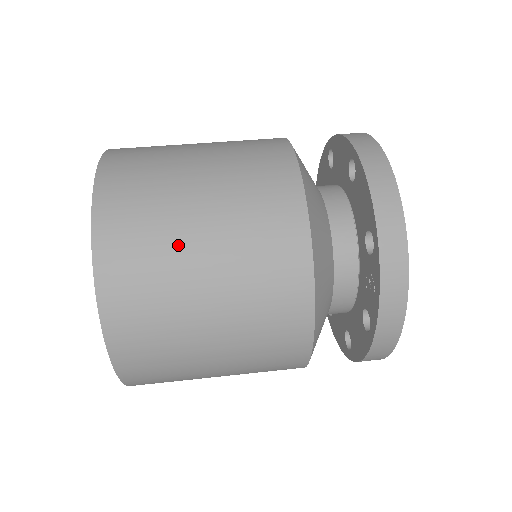
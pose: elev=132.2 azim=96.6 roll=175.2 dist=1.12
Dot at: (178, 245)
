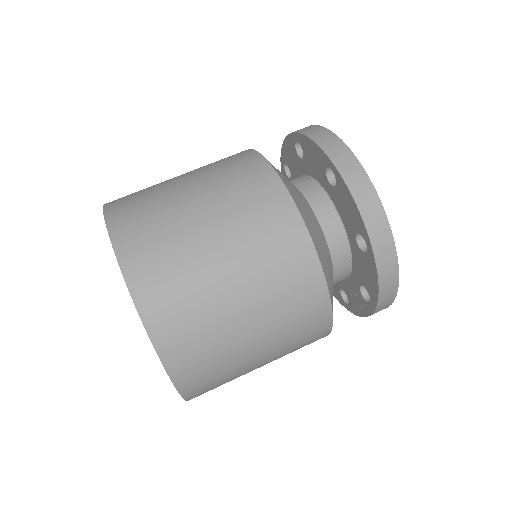
Dot at: (242, 369)
